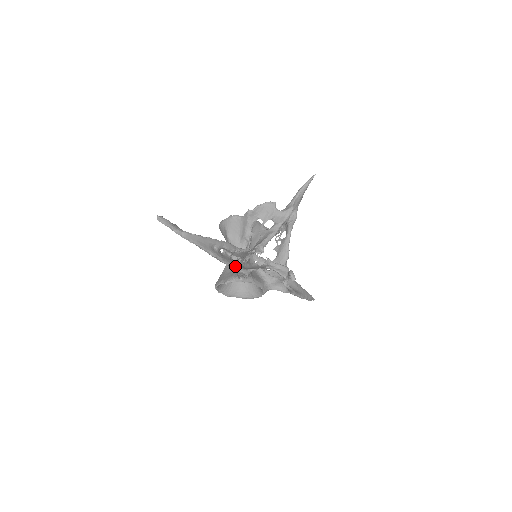
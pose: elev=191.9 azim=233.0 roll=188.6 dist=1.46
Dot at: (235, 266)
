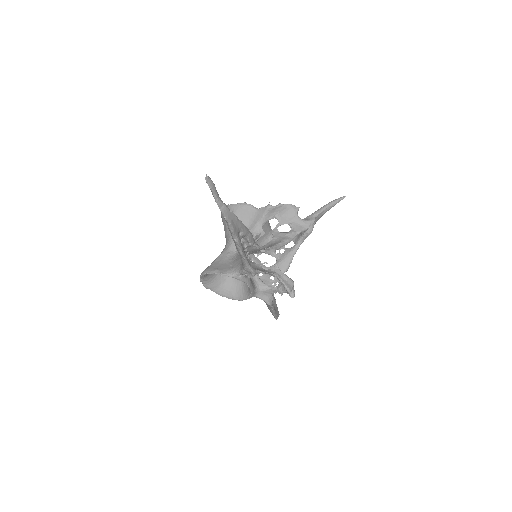
Dot at: (248, 262)
